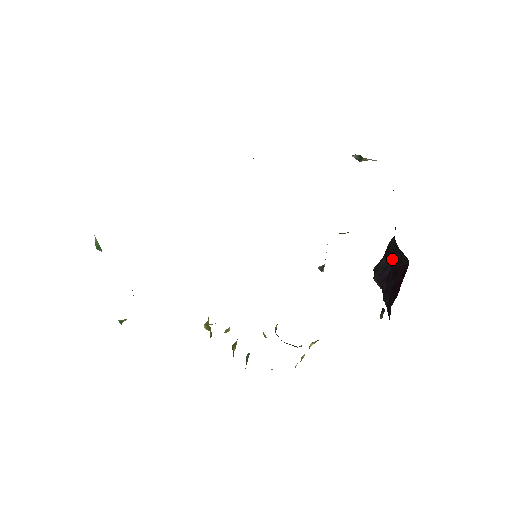
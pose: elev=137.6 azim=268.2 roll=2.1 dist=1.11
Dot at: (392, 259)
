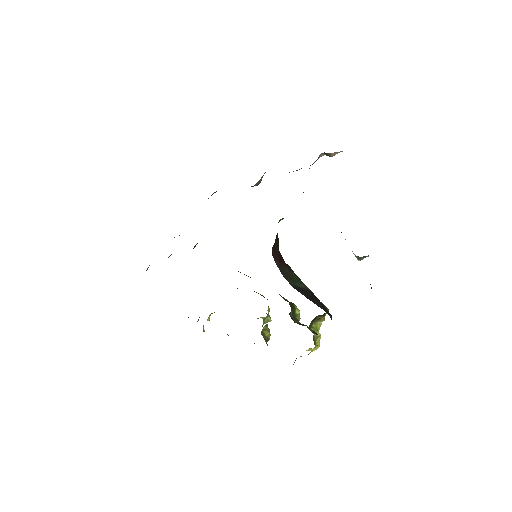
Dot at: occluded
